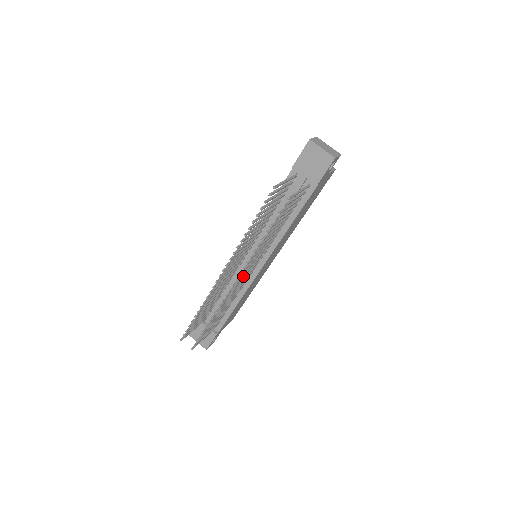
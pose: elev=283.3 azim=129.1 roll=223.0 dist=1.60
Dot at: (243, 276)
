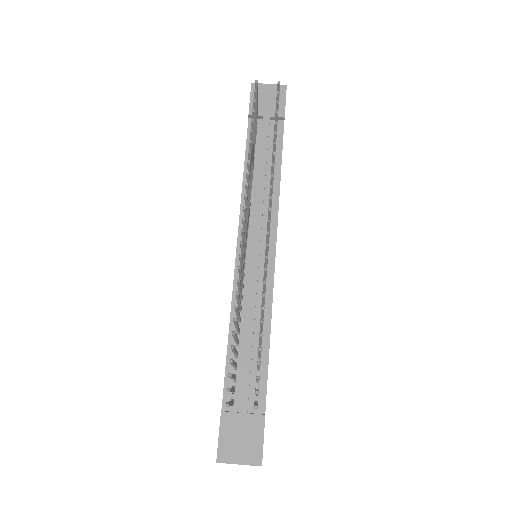
Dot at: occluded
